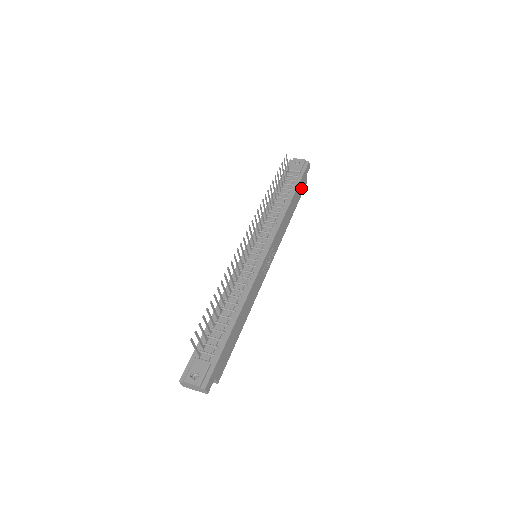
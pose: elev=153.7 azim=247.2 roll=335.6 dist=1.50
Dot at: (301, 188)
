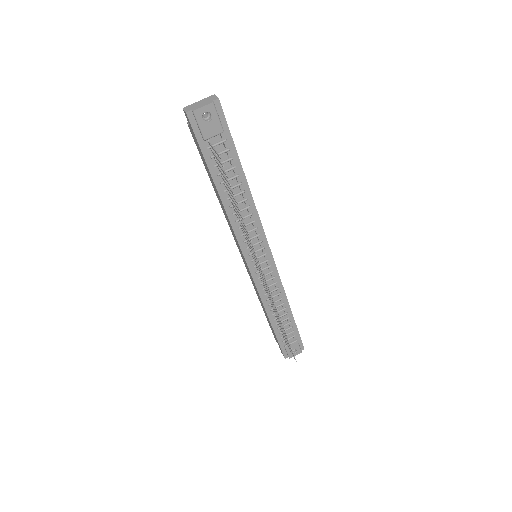
Dot at: occluded
